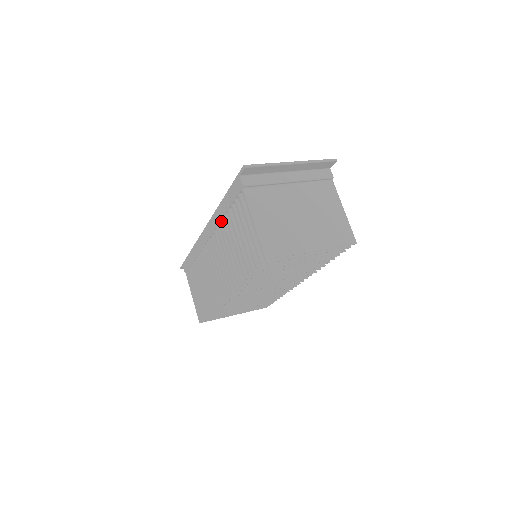
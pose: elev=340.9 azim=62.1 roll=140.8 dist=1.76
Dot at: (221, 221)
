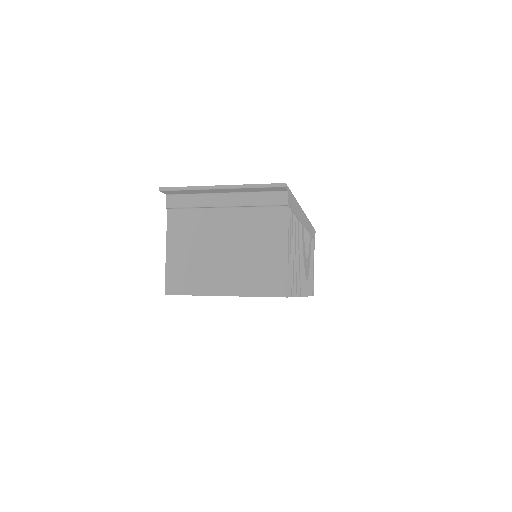
Dot at: occluded
